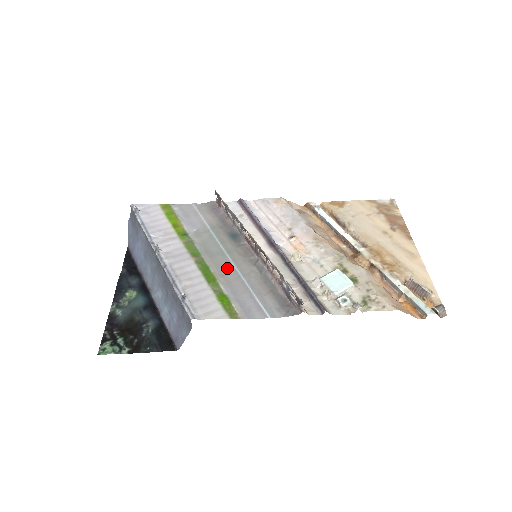
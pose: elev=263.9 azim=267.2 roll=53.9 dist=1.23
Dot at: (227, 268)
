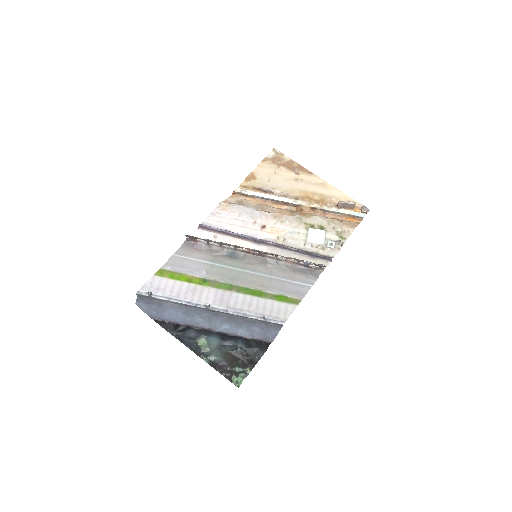
Dot at: (257, 279)
